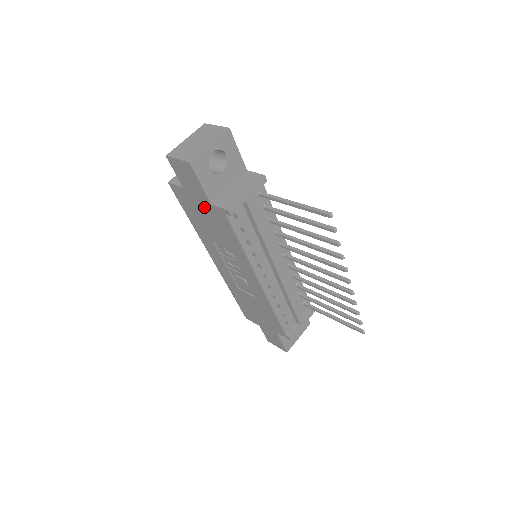
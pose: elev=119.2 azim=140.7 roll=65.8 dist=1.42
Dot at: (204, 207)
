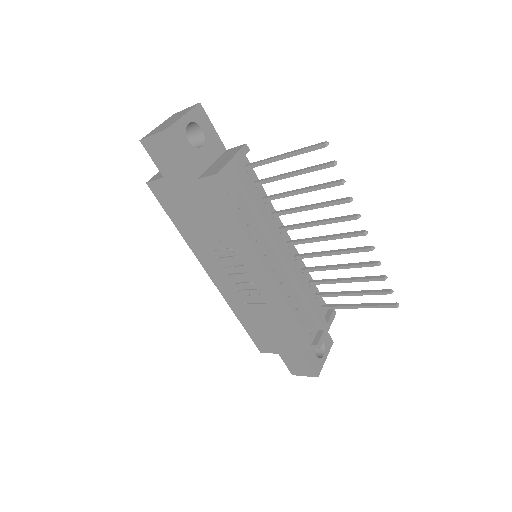
Dot at: (190, 191)
